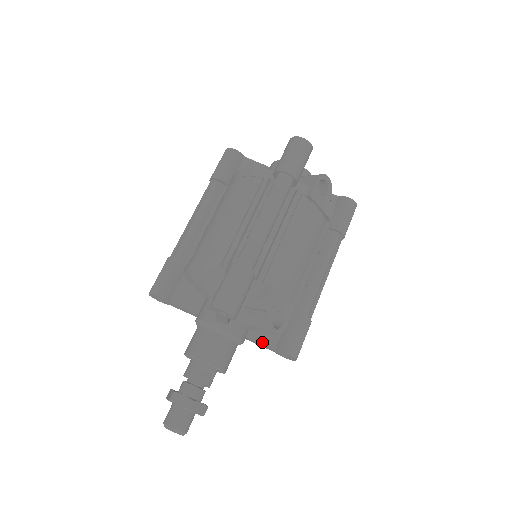
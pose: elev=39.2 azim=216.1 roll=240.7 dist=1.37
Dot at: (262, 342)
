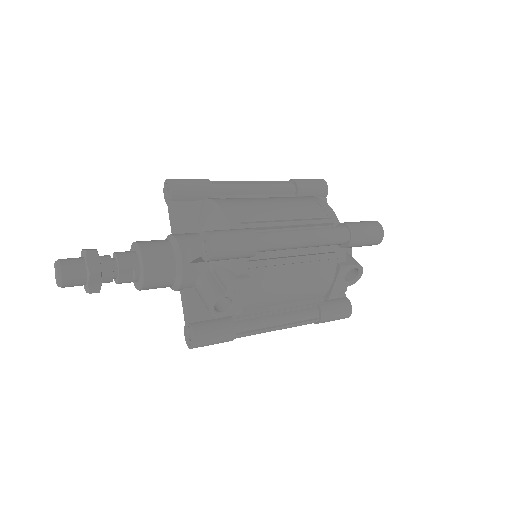
Dot at: (189, 306)
